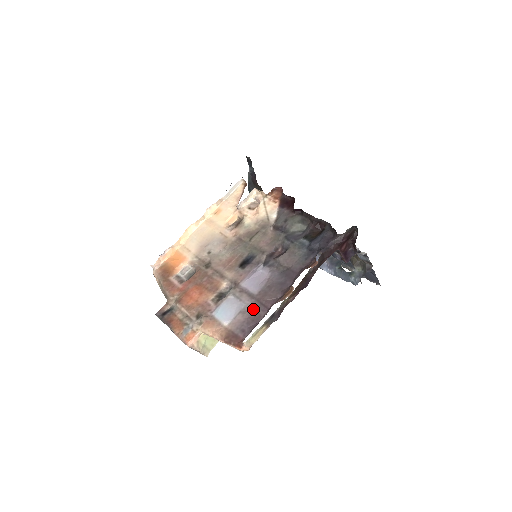
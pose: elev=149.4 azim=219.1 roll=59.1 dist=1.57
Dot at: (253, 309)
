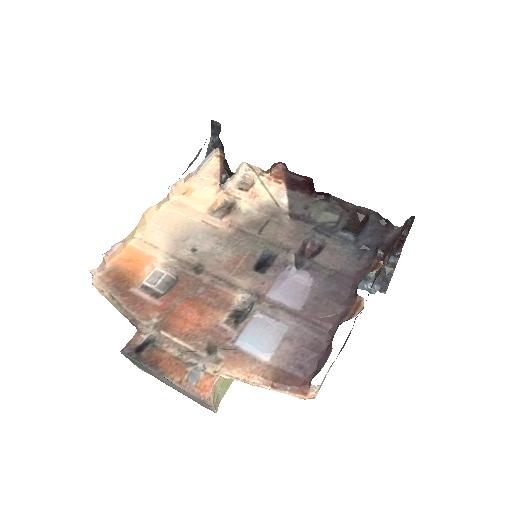
Dot at: (304, 332)
